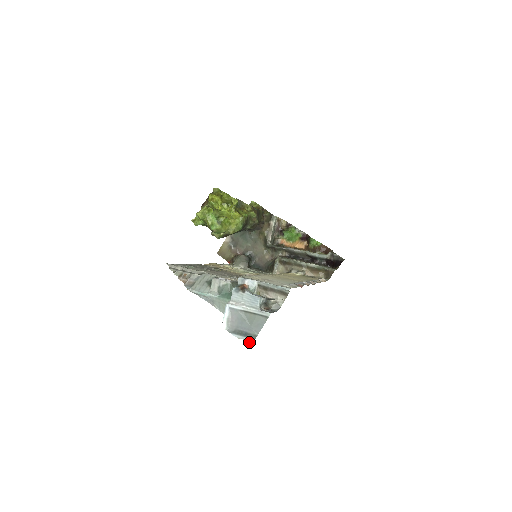
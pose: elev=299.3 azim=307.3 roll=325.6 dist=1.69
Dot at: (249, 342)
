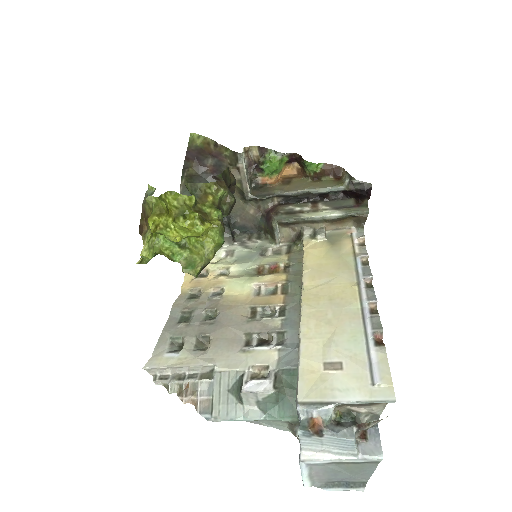
Dot at: occluded
